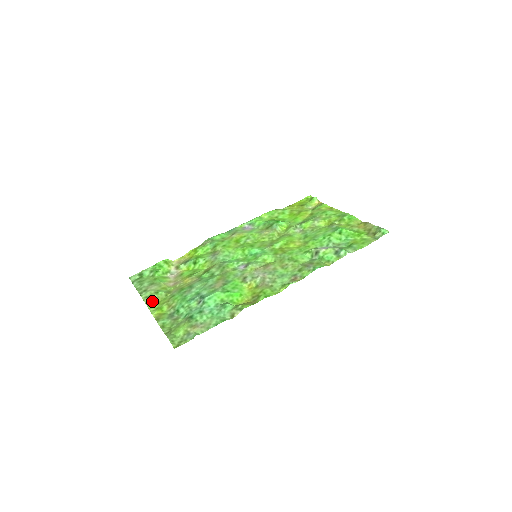
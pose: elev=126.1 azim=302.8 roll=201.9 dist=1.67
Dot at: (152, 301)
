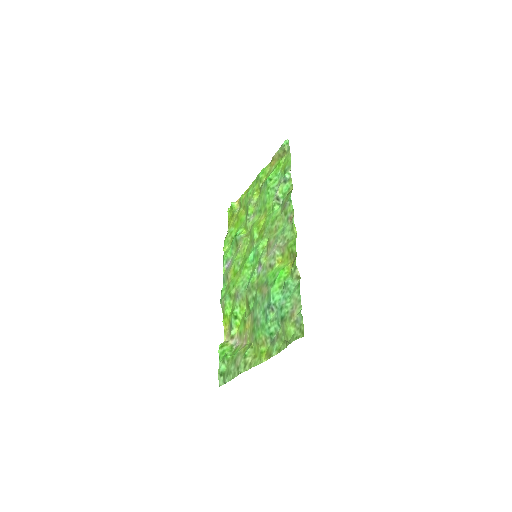
Dot at: (251, 362)
